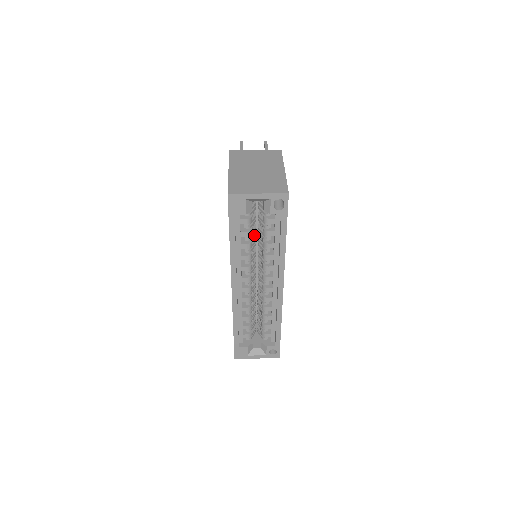
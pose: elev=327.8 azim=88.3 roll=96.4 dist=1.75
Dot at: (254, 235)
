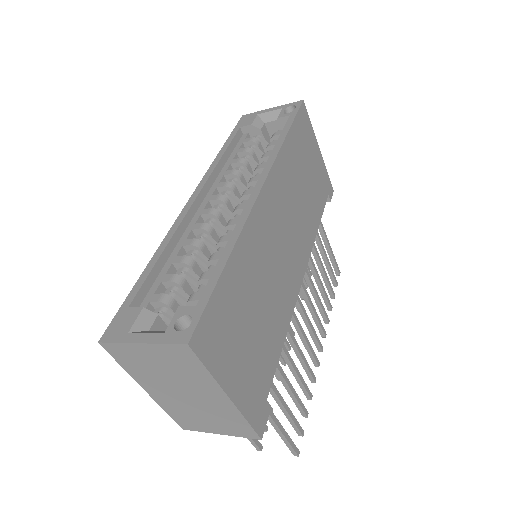
Dot at: occluded
